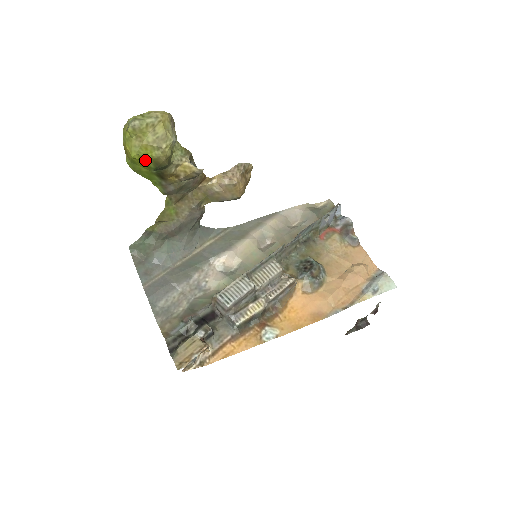
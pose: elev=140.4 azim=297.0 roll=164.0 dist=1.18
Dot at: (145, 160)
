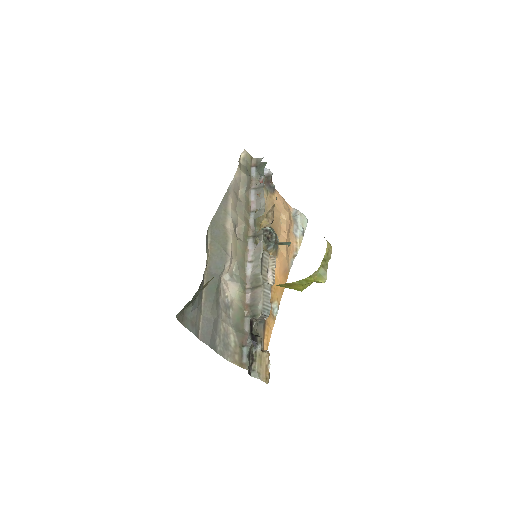
Dot at: occluded
